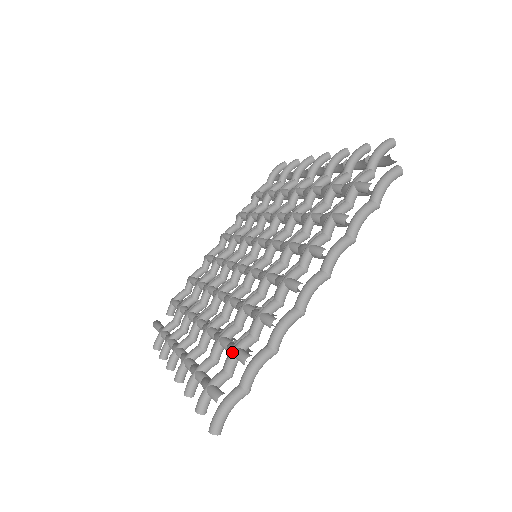
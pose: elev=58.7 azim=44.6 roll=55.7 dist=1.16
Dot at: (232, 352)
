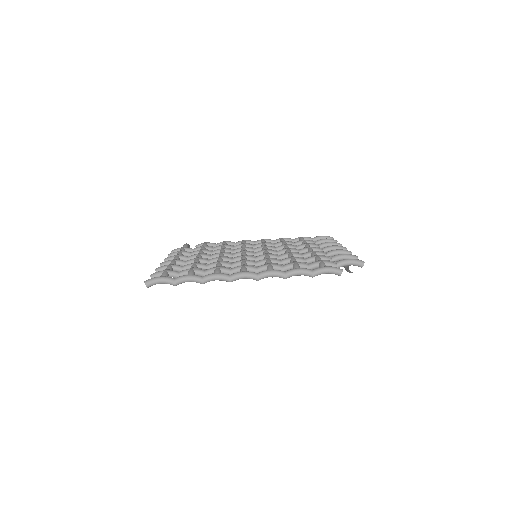
Dot at: (190, 269)
